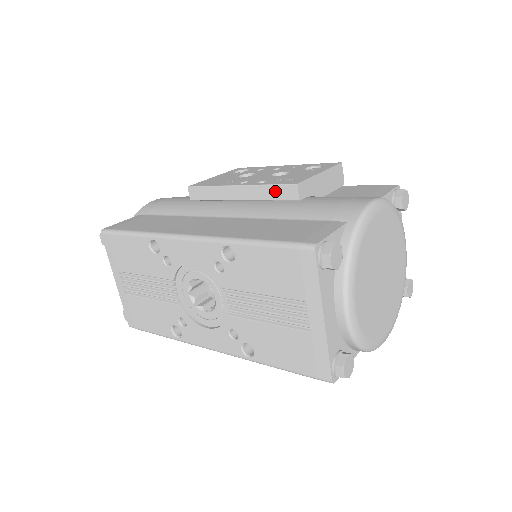
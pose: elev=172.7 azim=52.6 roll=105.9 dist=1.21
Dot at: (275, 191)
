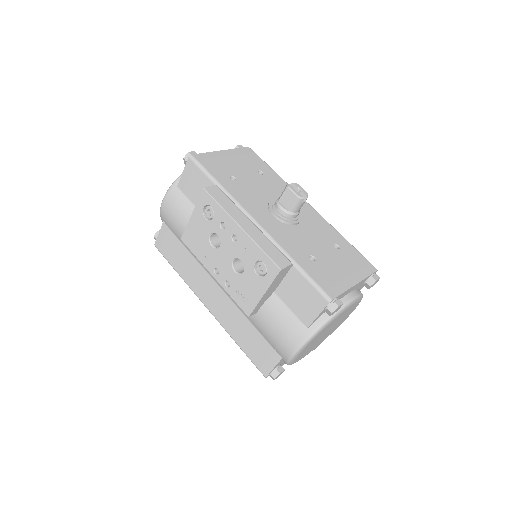
Dot at: occluded
